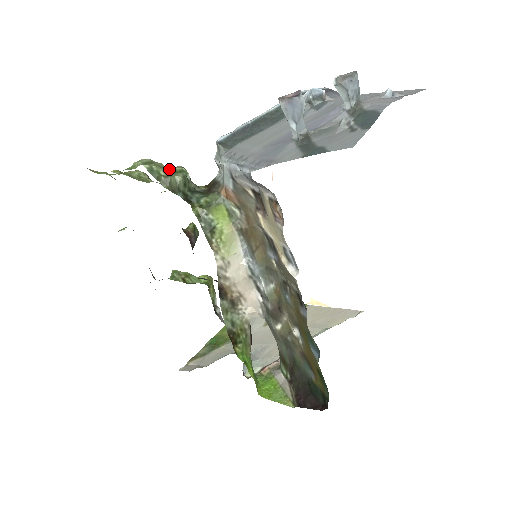
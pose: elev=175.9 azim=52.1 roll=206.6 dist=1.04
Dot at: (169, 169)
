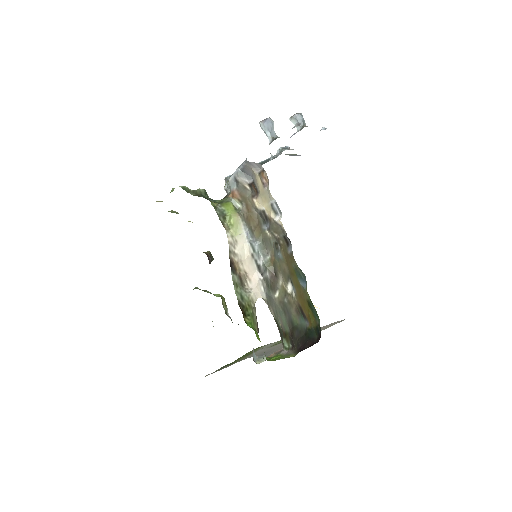
Dot at: occluded
